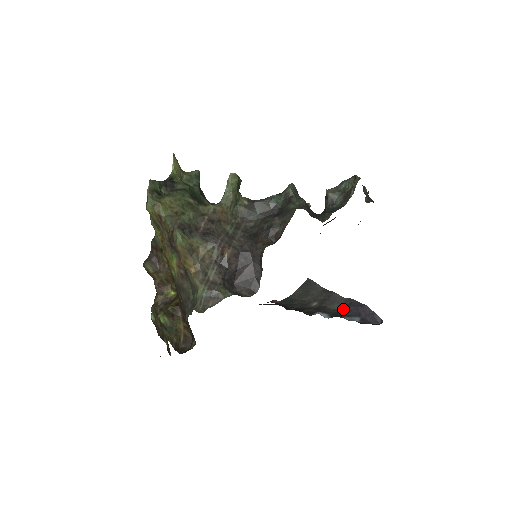
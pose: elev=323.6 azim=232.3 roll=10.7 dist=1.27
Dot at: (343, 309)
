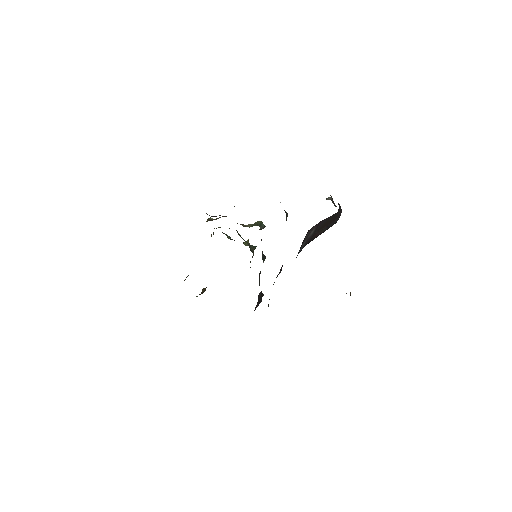
Dot at: occluded
